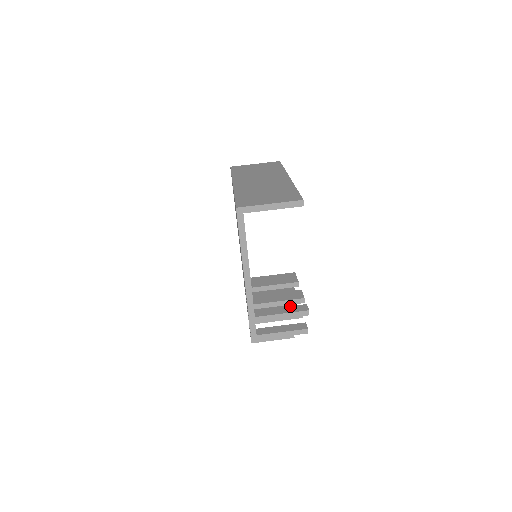
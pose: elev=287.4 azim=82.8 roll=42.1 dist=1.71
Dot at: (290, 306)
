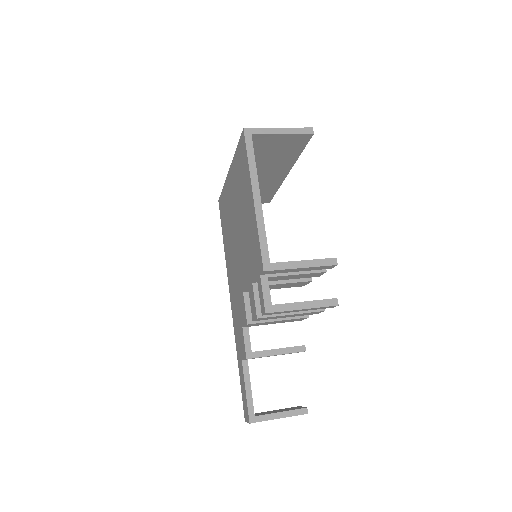
Dot at: occluded
